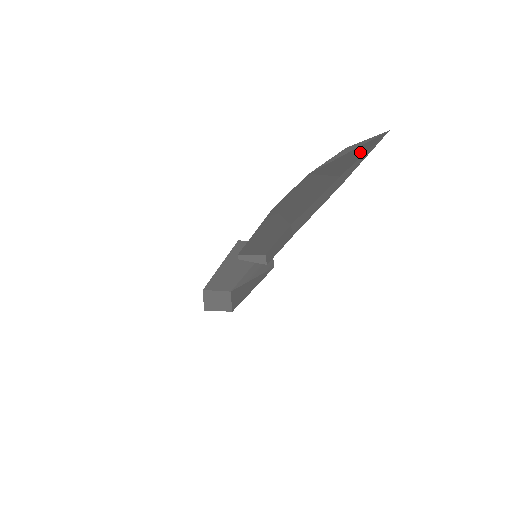
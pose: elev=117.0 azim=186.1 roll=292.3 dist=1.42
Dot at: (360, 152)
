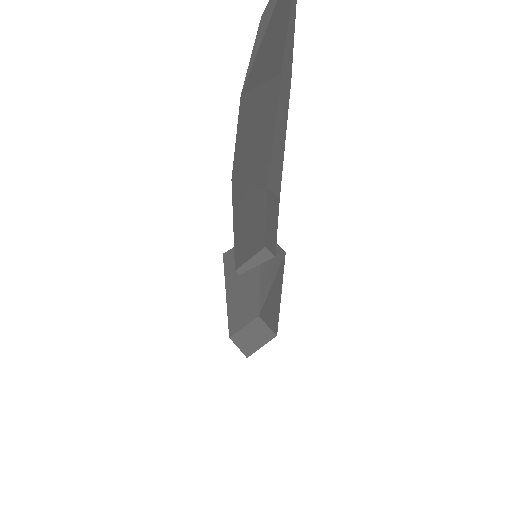
Dot at: (283, 11)
